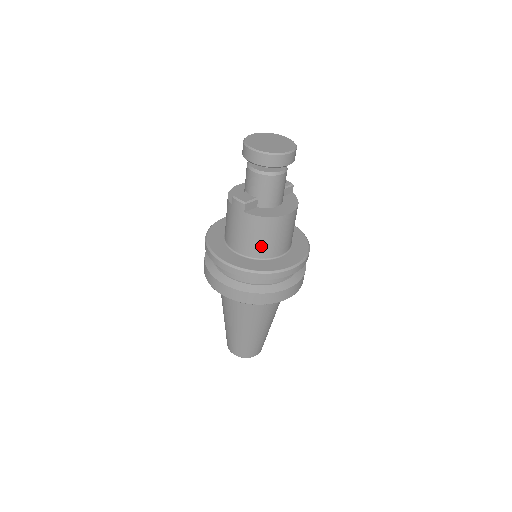
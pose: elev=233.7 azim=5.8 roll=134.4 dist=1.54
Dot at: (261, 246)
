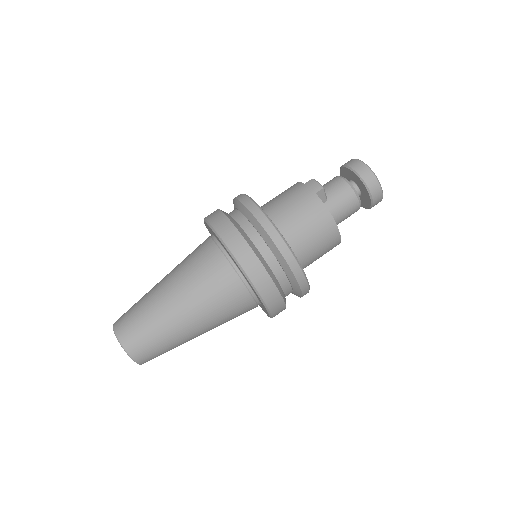
Dot at: (298, 233)
